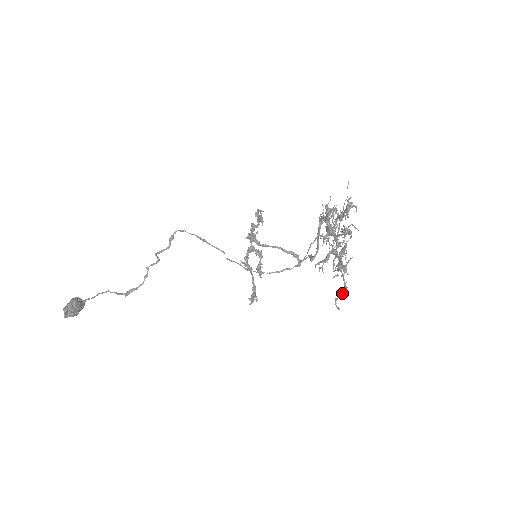
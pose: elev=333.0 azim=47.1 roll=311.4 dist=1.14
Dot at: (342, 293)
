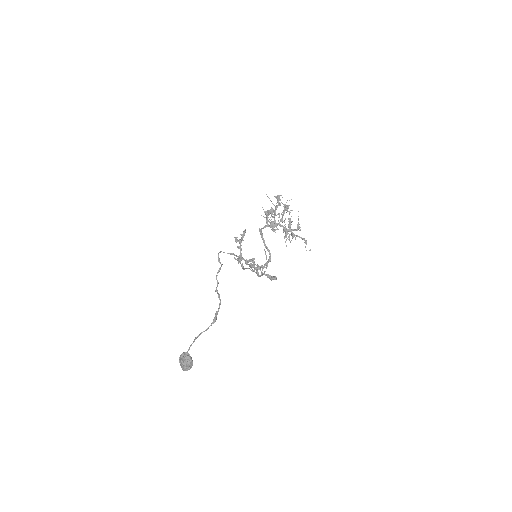
Dot at: (306, 241)
